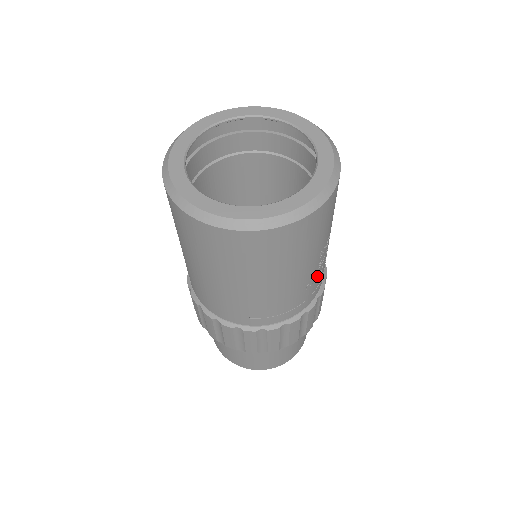
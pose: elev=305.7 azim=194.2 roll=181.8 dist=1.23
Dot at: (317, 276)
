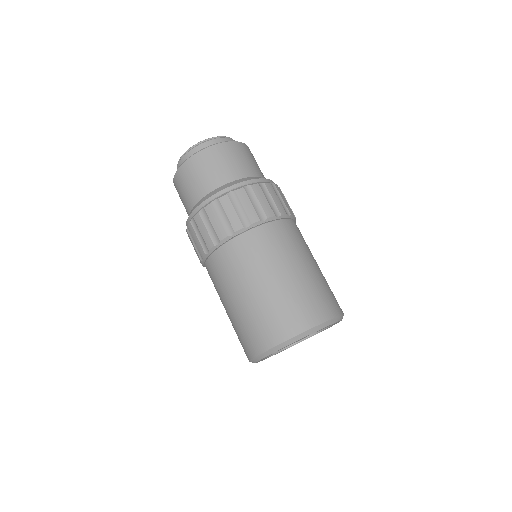
Dot at: occluded
